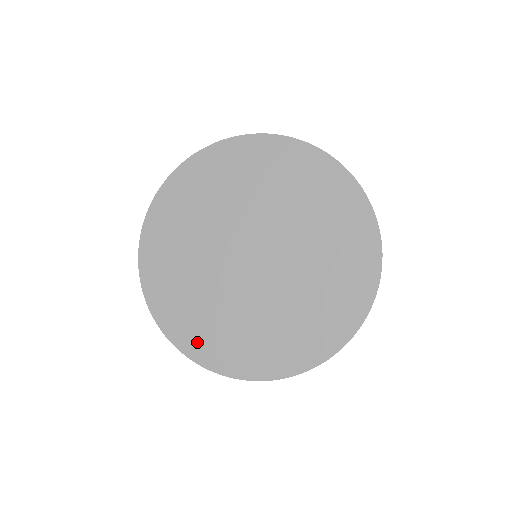
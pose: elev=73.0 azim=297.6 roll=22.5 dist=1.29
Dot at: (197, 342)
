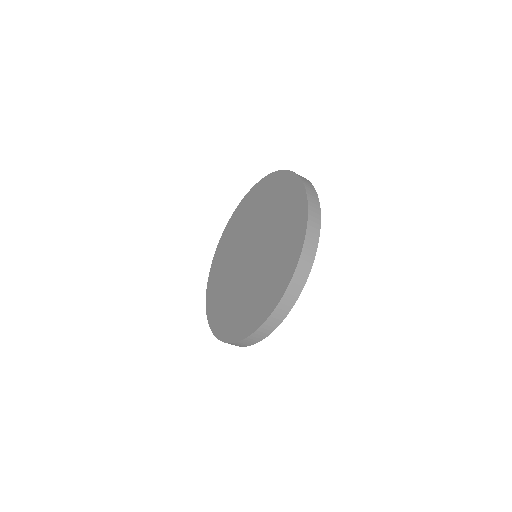
Dot at: (240, 327)
